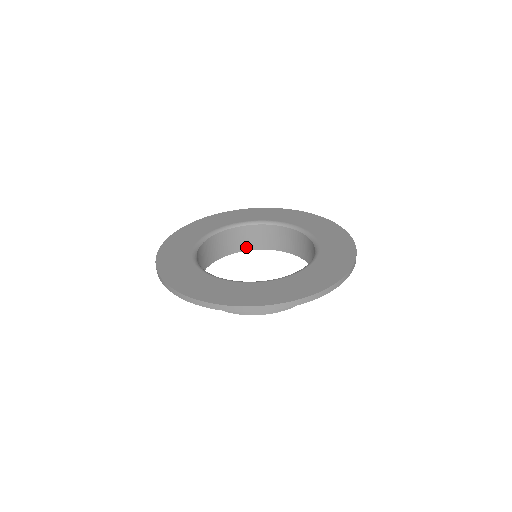
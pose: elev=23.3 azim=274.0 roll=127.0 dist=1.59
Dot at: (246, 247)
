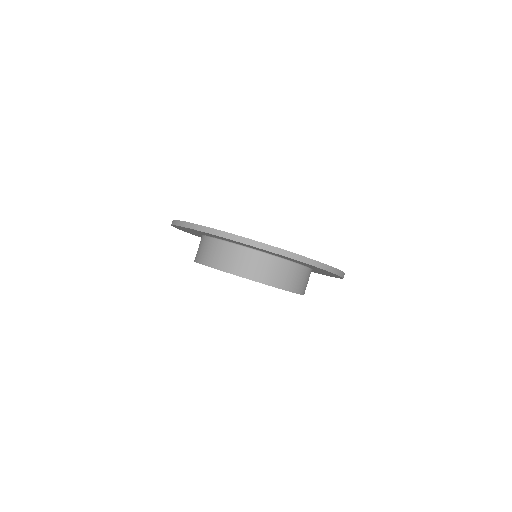
Dot at: occluded
